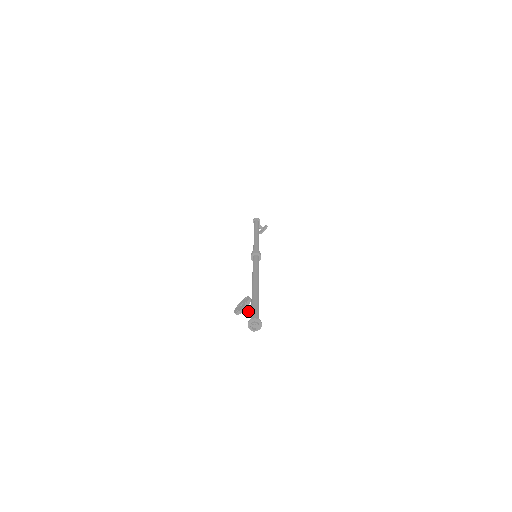
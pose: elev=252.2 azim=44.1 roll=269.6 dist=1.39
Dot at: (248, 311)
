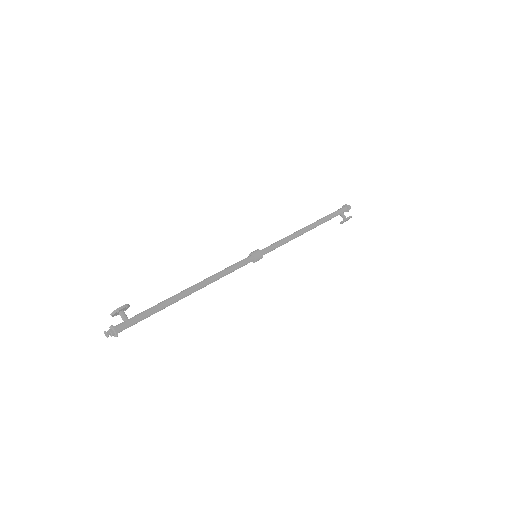
Dot at: (121, 317)
